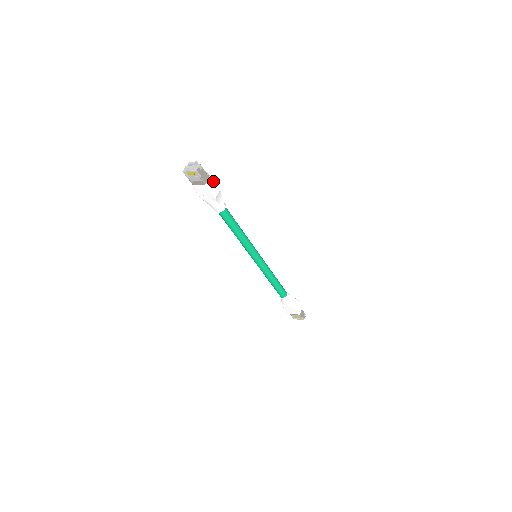
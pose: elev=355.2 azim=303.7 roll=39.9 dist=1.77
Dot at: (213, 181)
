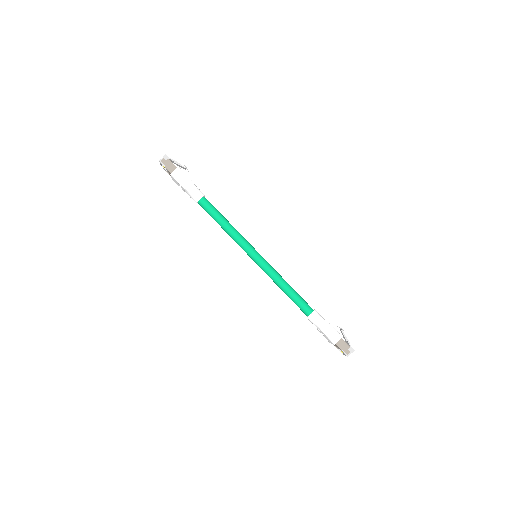
Dot at: (181, 171)
